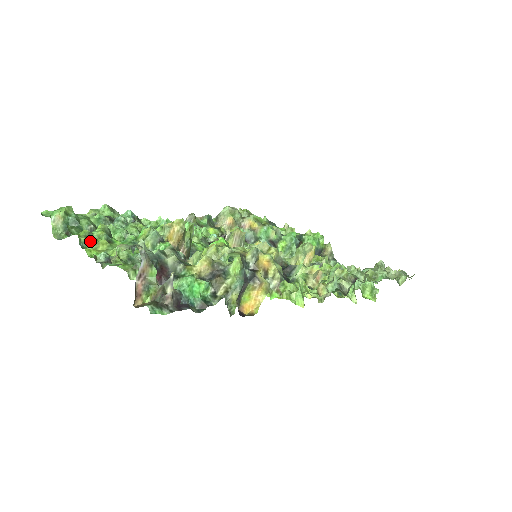
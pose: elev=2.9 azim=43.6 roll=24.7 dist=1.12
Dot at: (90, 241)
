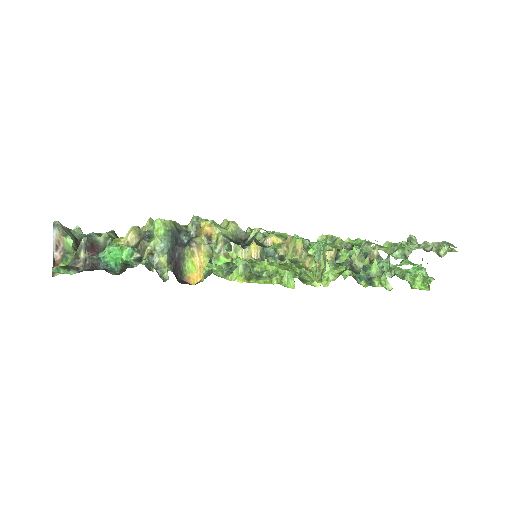
Dot at: occluded
